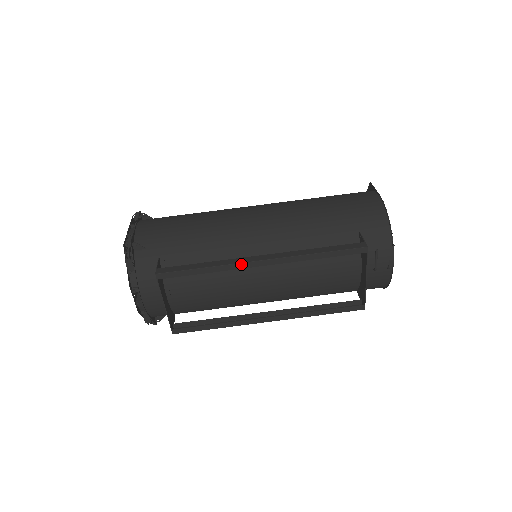
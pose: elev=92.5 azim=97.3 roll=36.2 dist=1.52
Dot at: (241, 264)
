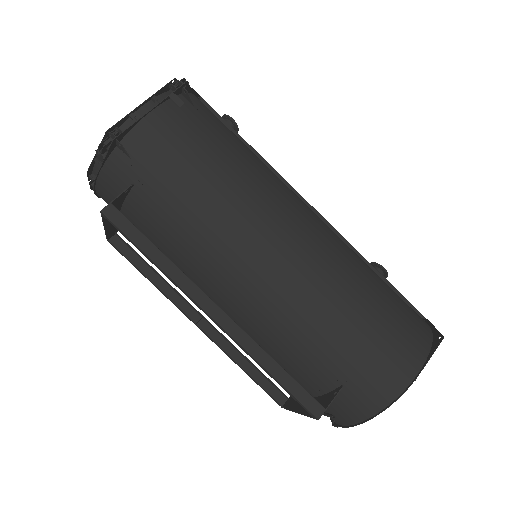
Dot at: (189, 296)
